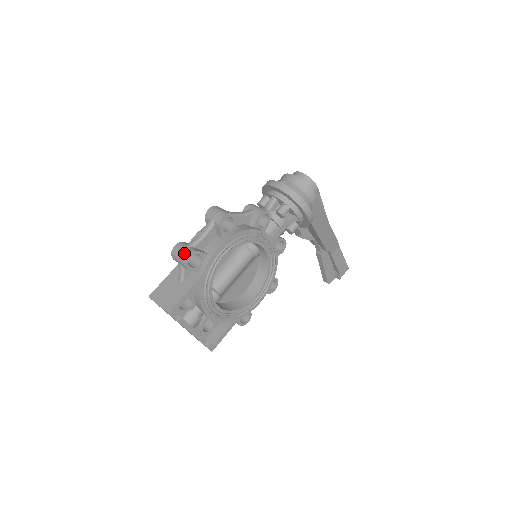
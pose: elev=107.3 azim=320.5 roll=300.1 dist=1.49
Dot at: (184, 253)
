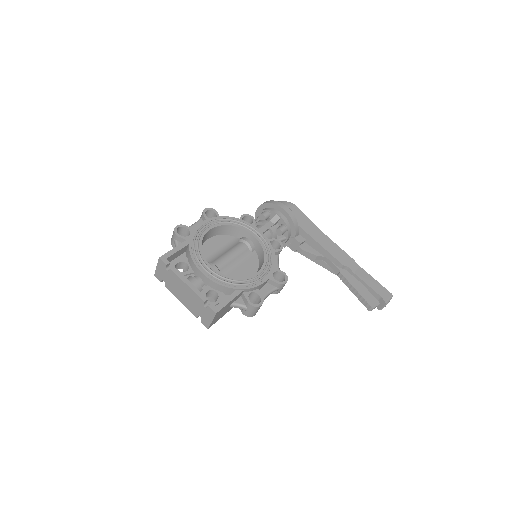
Dot at: occluded
